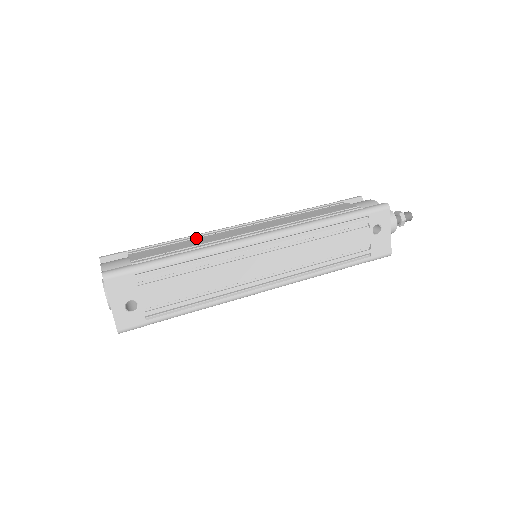
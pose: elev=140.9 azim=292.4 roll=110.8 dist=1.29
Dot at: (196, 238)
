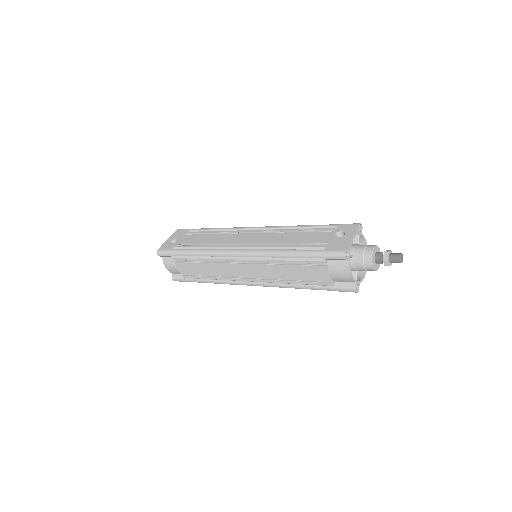
Dot at: occluded
